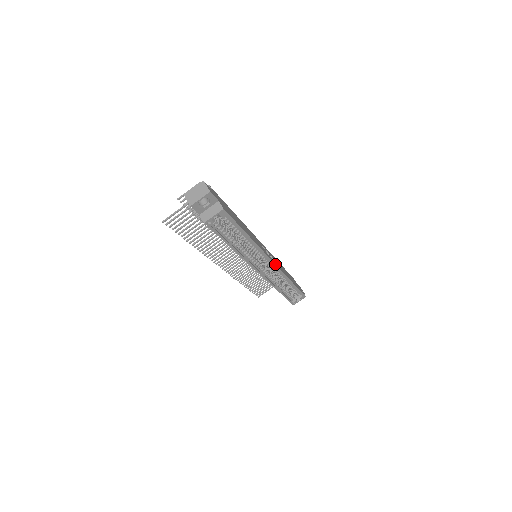
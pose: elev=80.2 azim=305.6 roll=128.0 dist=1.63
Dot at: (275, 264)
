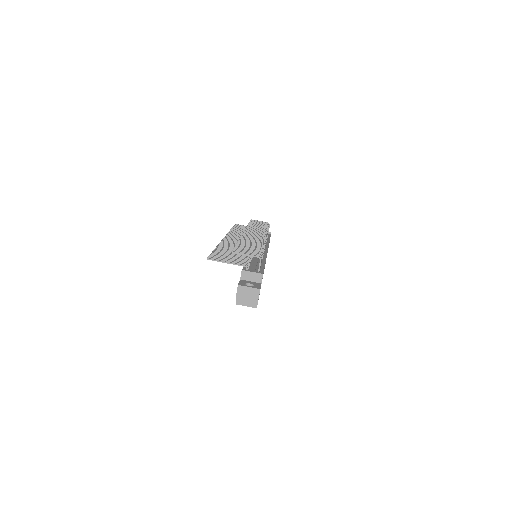
Dot at: occluded
